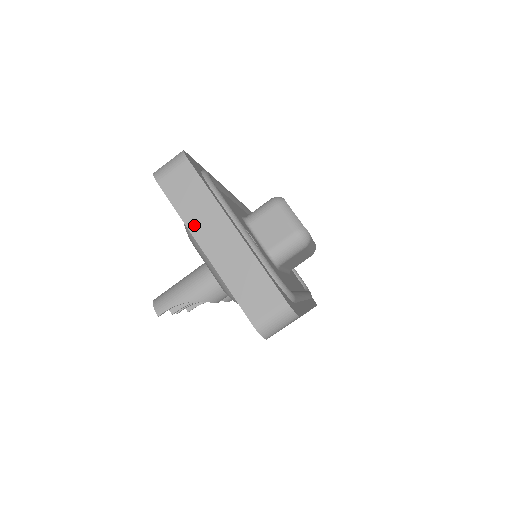
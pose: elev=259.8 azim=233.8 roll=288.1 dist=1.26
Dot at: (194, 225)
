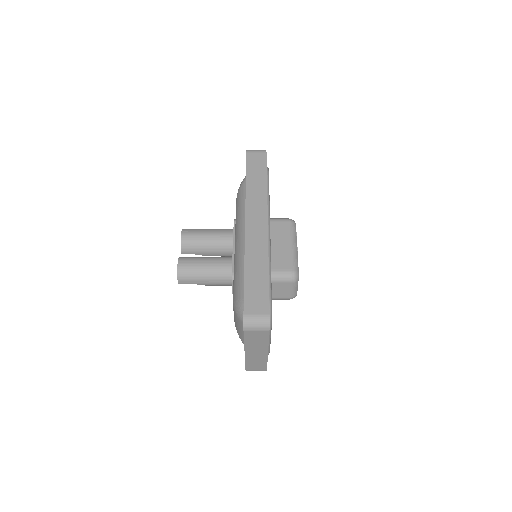
Dot at: (249, 346)
